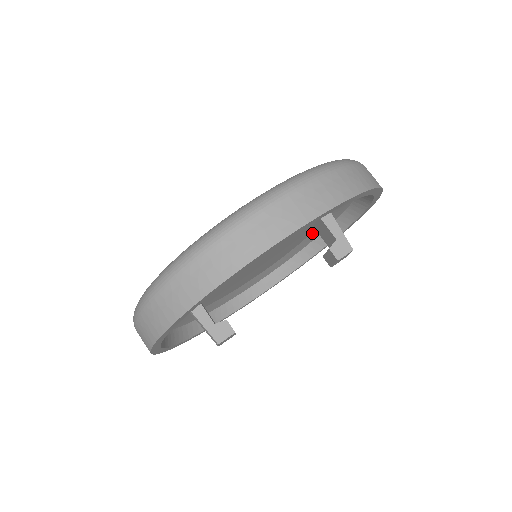
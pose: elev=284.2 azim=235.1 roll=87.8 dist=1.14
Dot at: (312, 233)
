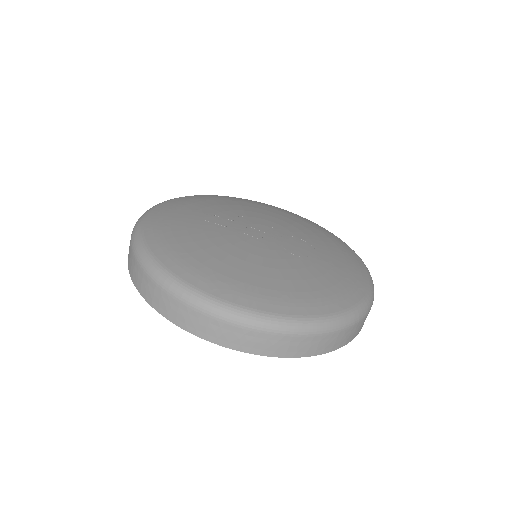
Dot at: occluded
